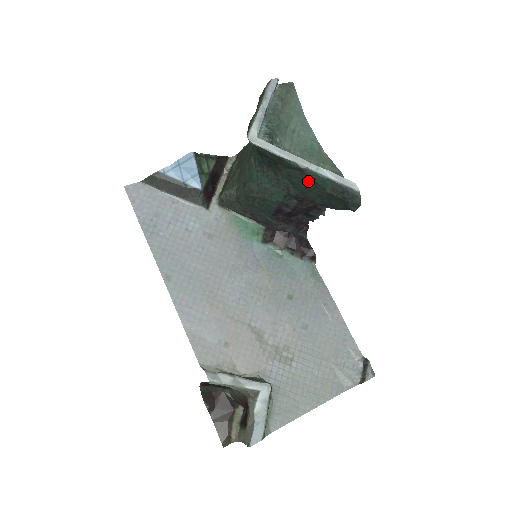
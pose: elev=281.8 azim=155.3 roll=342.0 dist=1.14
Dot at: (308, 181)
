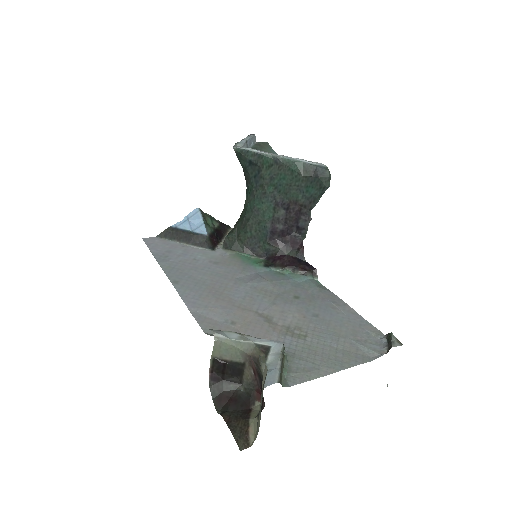
Dot at: (286, 173)
